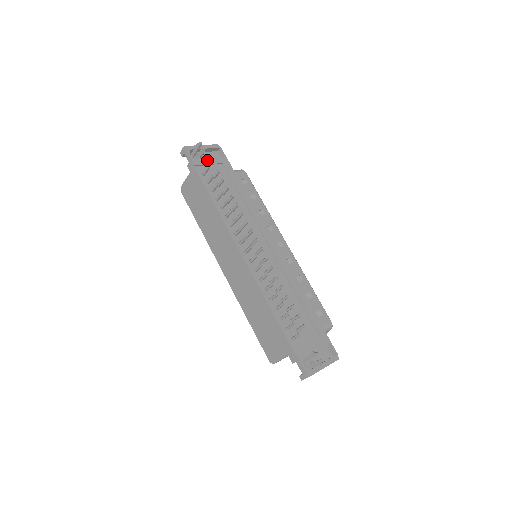
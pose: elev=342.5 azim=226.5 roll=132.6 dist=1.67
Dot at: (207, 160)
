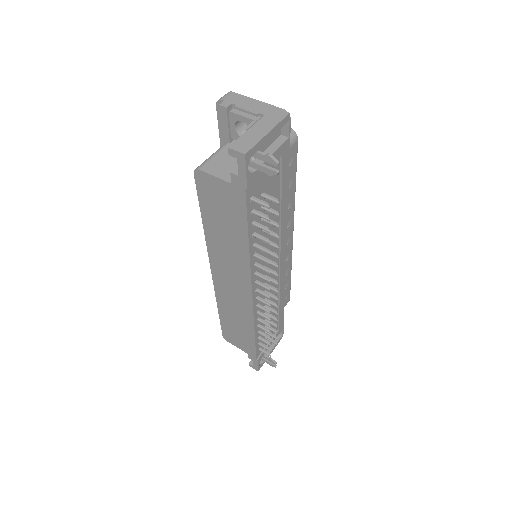
Dot at: occluded
